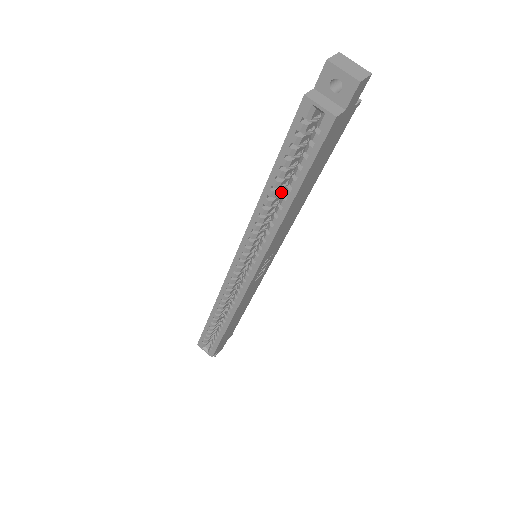
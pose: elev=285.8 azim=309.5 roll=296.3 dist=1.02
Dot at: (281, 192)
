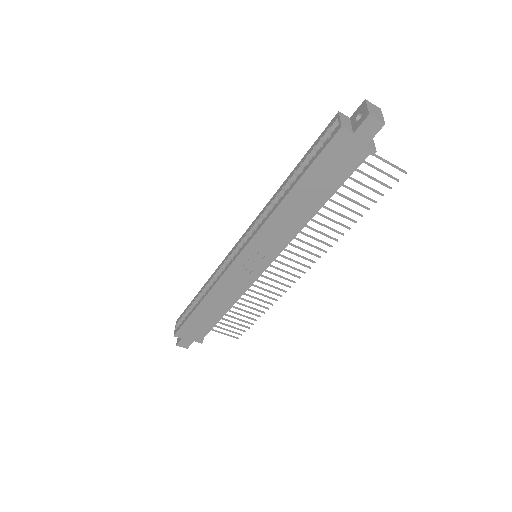
Dot at: occluded
